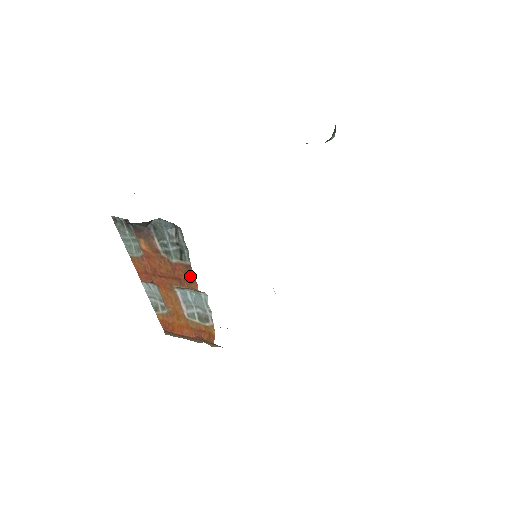
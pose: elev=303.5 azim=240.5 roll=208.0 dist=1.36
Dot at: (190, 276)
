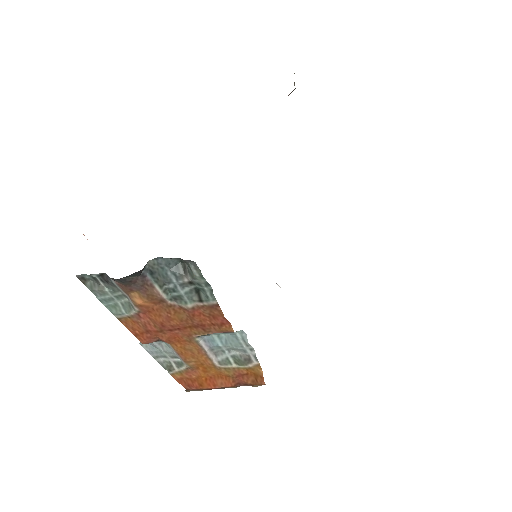
Dot at: (218, 318)
